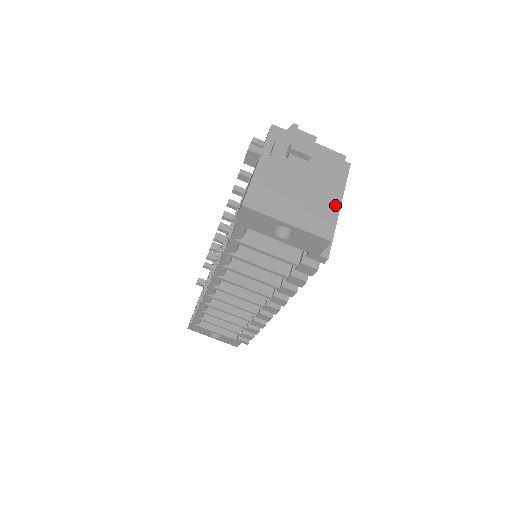
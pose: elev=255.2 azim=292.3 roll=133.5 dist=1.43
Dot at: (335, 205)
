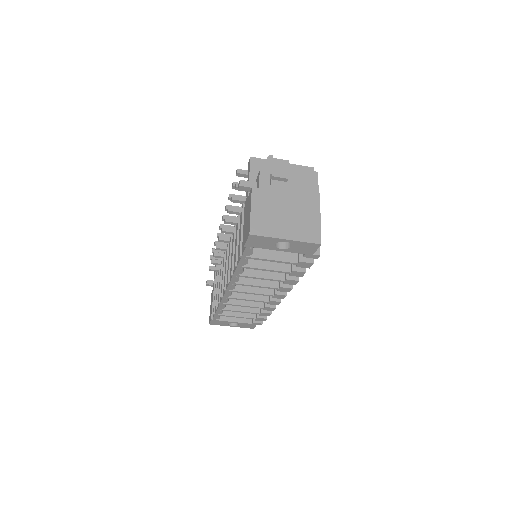
Dot at: (316, 214)
